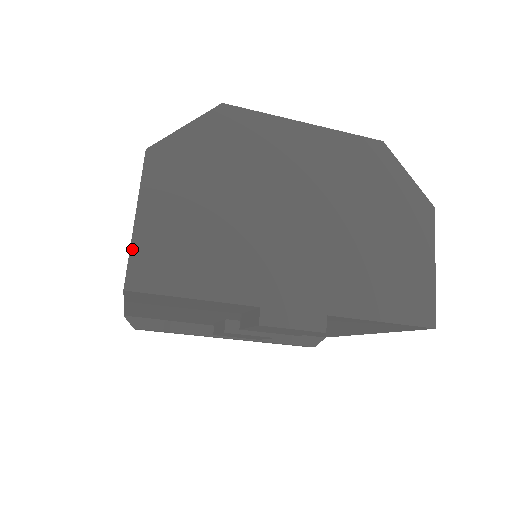
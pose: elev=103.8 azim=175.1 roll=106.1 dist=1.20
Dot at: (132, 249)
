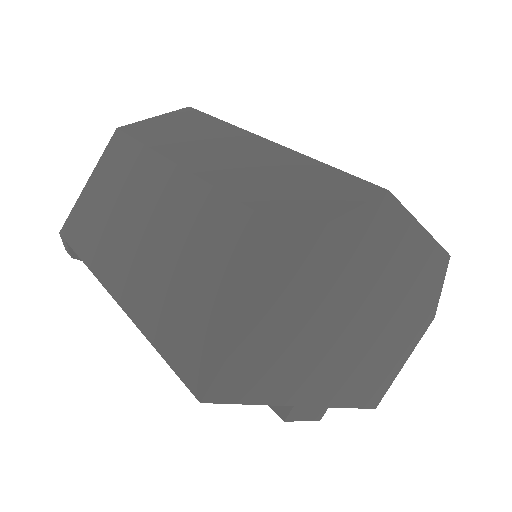
Dot at: (229, 358)
